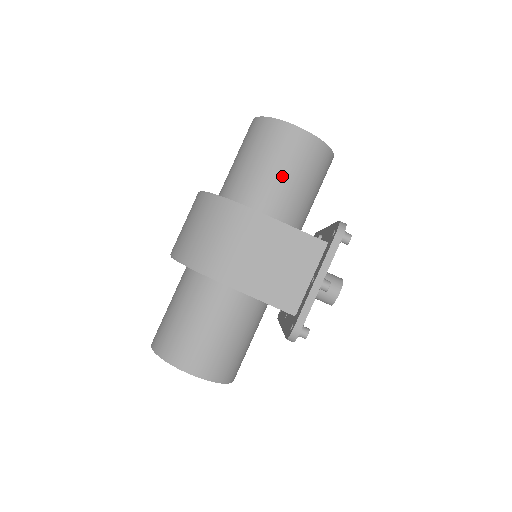
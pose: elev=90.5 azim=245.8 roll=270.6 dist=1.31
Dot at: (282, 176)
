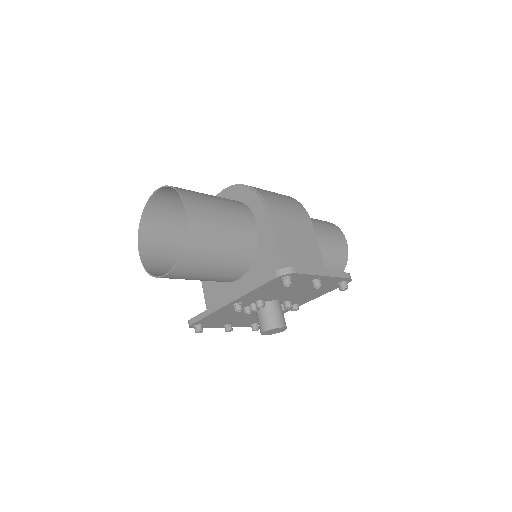
Dot at: (324, 240)
